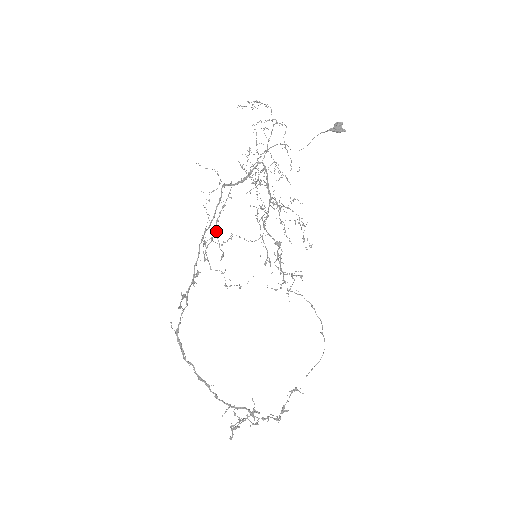
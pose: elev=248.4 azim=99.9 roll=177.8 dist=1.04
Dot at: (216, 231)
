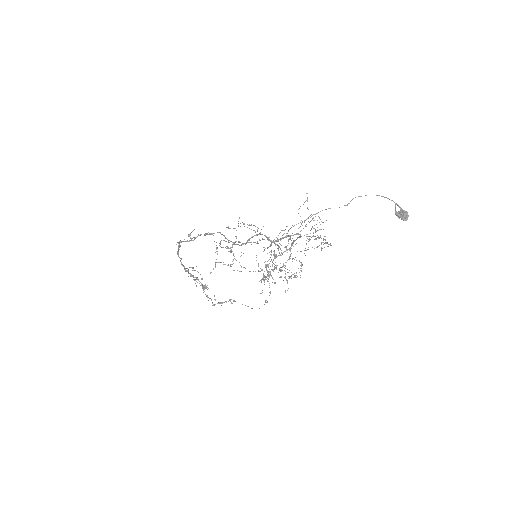
Dot at: occluded
